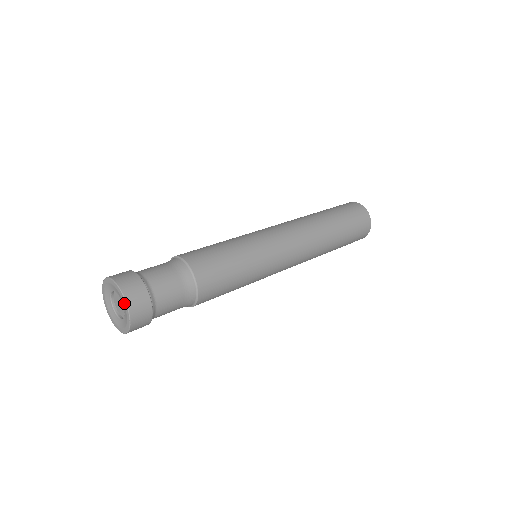
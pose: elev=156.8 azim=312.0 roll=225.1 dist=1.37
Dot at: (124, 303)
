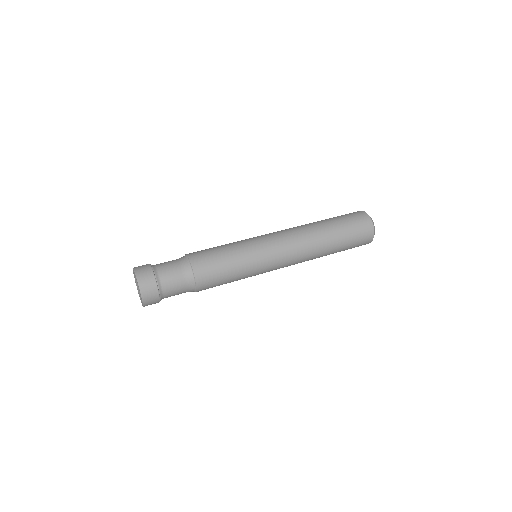
Dot at: (138, 284)
